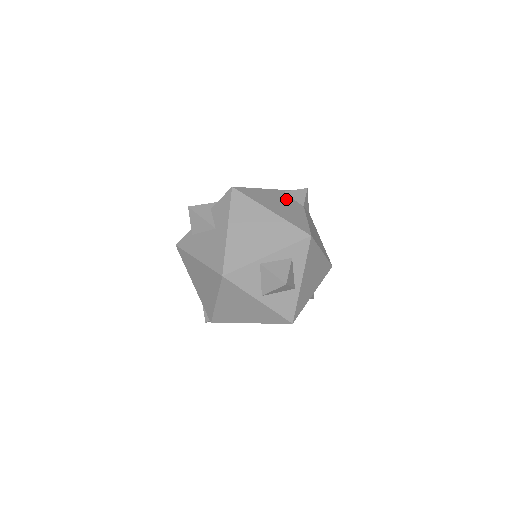
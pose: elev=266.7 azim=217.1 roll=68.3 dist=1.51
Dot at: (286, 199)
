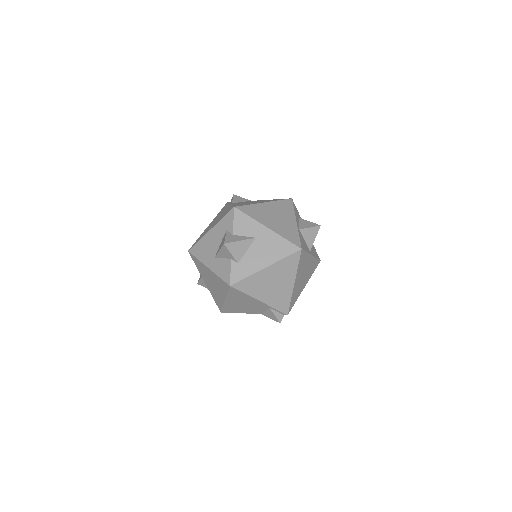
Dot at: (244, 202)
